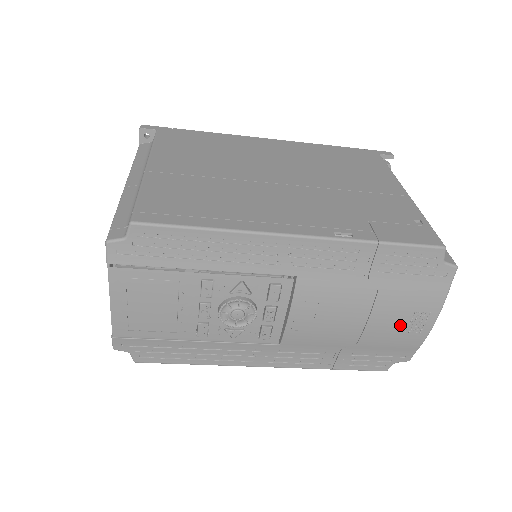
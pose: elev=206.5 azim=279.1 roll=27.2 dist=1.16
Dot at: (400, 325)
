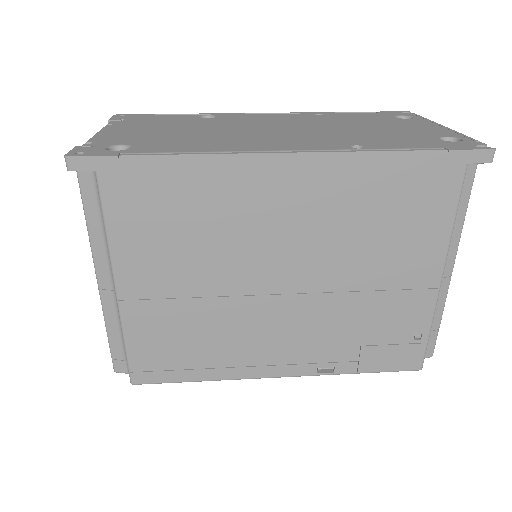
Dot at: occluded
